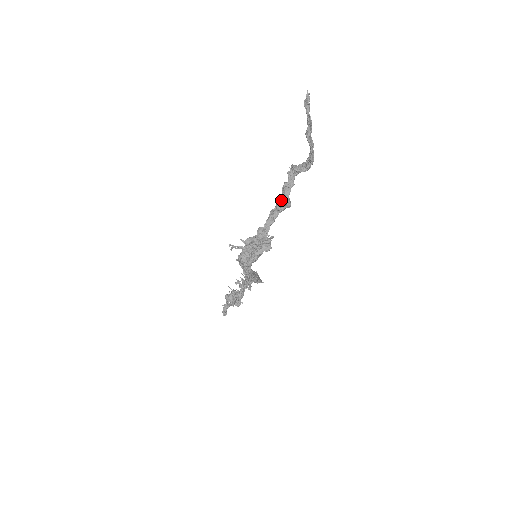
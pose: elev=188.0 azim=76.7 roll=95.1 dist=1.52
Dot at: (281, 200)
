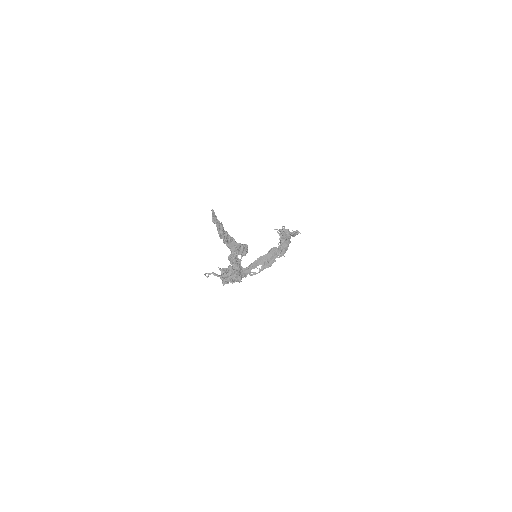
Dot at: occluded
